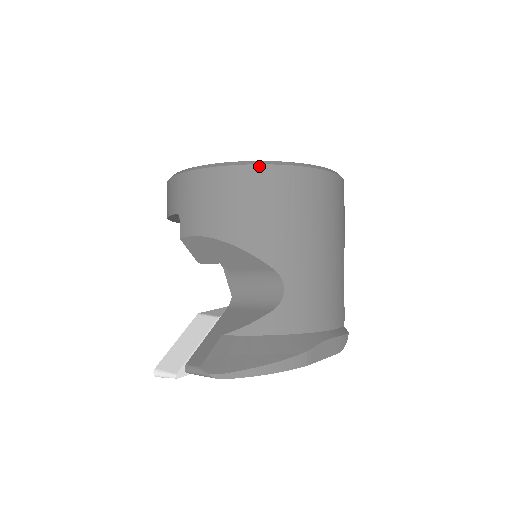
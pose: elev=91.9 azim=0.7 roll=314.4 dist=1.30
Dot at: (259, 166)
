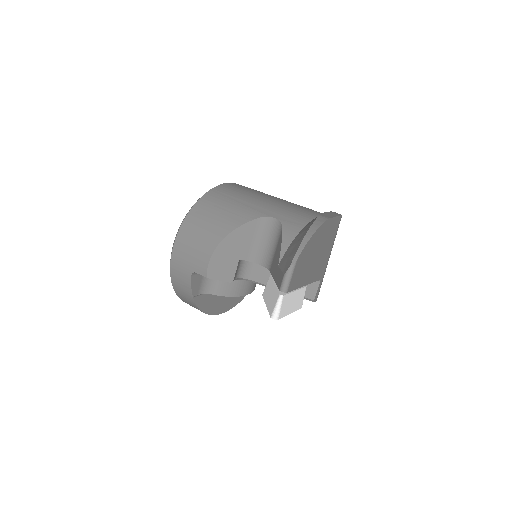
Dot at: (197, 202)
